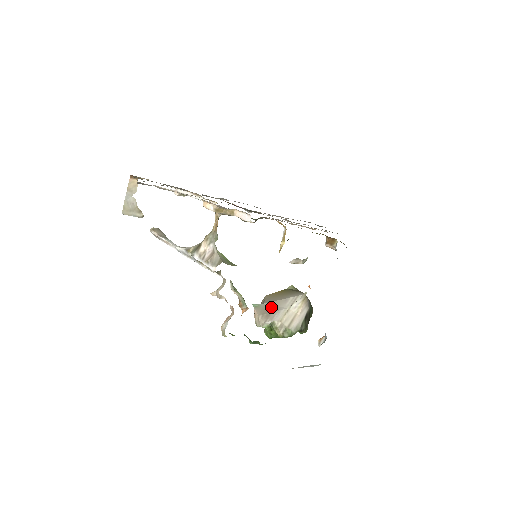
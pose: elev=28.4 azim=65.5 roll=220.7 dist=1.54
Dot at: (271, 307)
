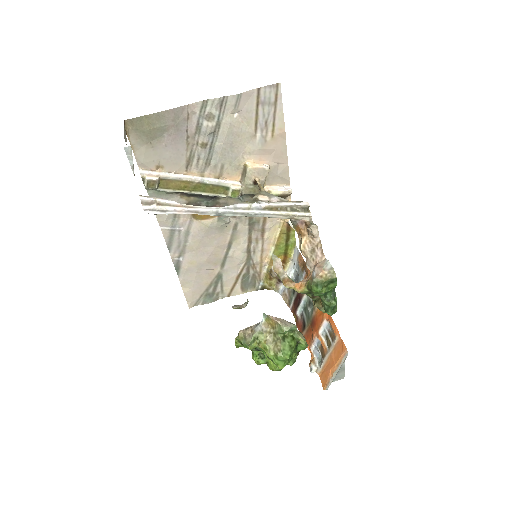
Dot at: occluded
